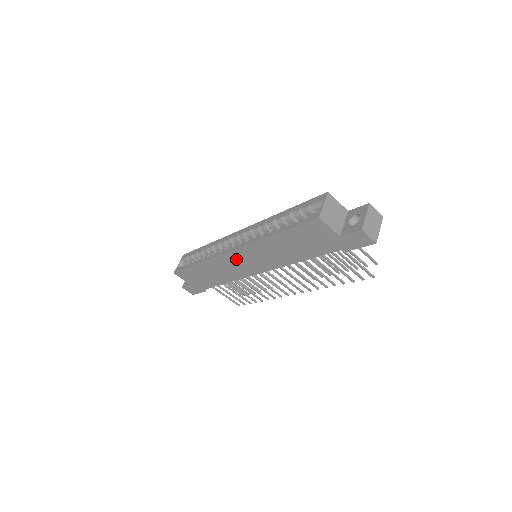
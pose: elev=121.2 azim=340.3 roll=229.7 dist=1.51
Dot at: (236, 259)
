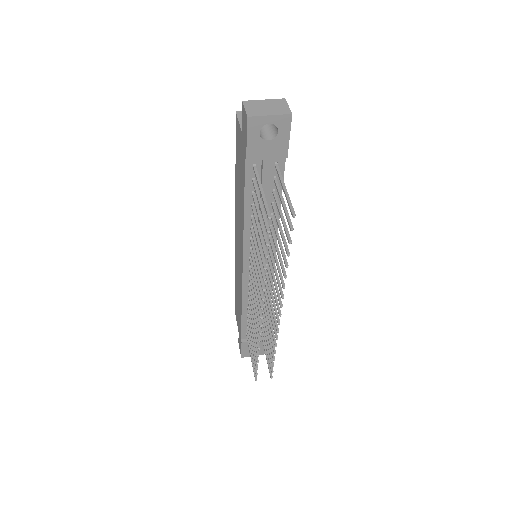
Dot at: (237, 249)
